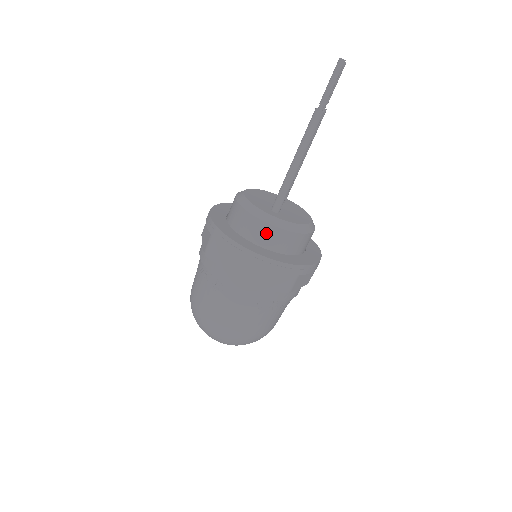
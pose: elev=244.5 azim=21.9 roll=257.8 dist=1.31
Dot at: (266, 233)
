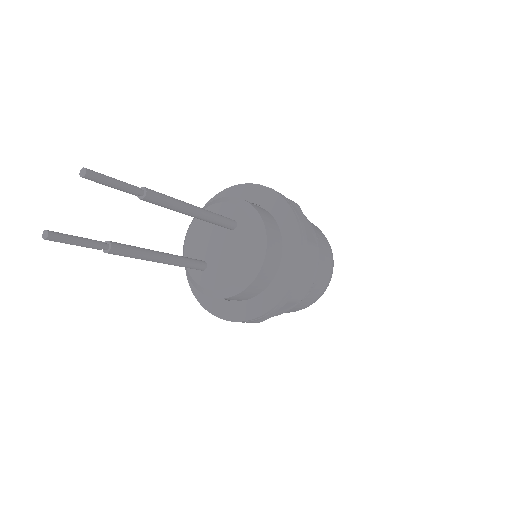
Dot at: occluded
